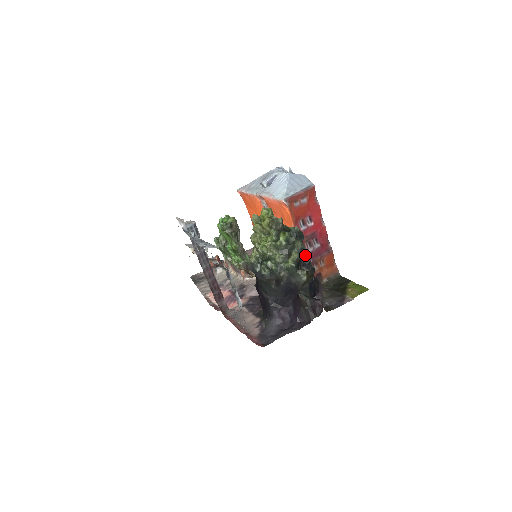
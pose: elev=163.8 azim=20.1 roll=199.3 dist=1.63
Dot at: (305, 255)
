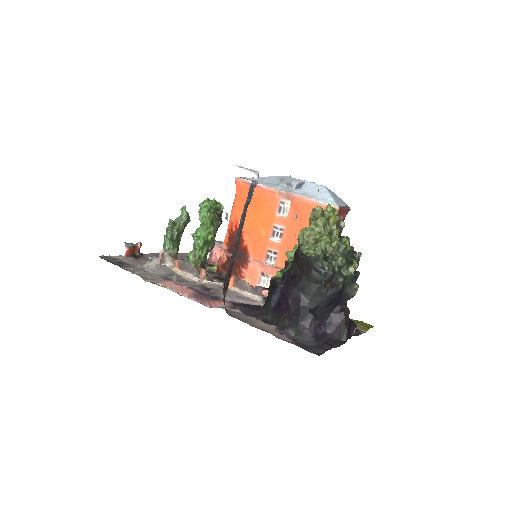
Dot at: occluded
